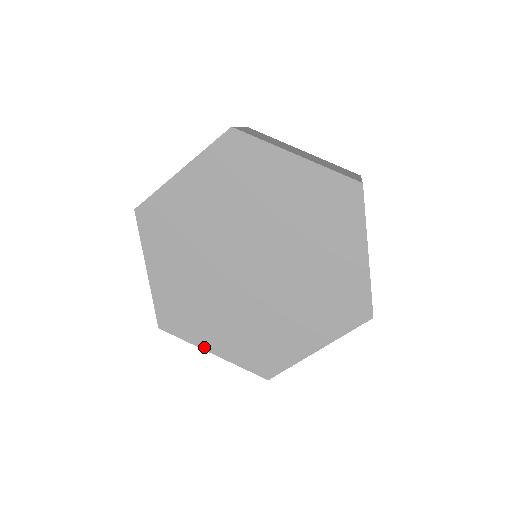
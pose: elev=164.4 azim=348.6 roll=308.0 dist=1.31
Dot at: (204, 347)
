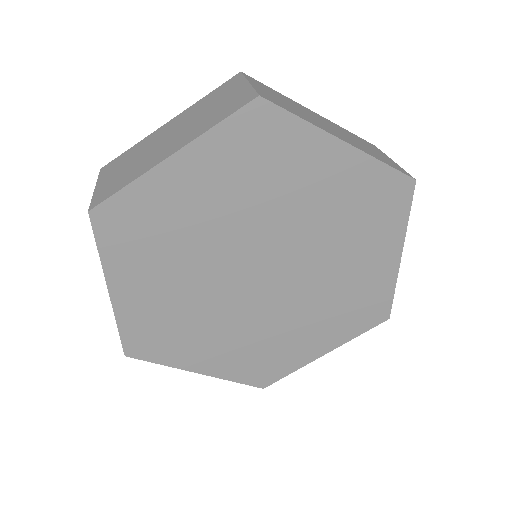
Dot at: (188, 368)
